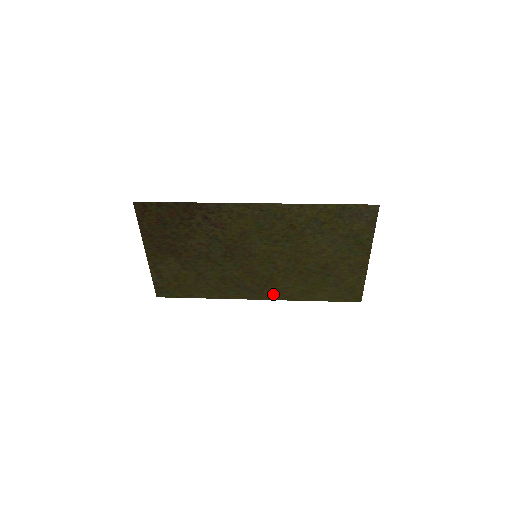
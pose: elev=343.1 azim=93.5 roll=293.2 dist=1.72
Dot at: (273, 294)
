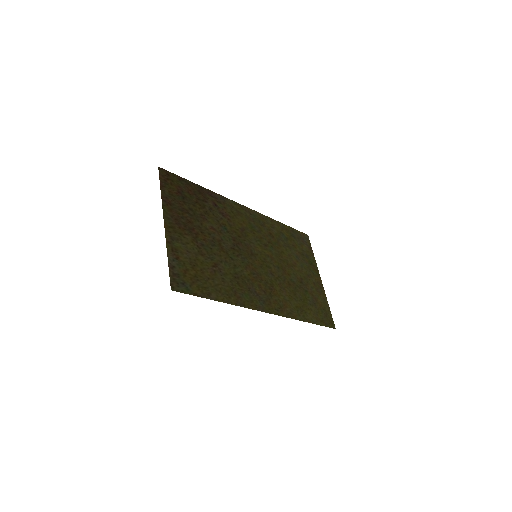
Dot at: (278, 307)
